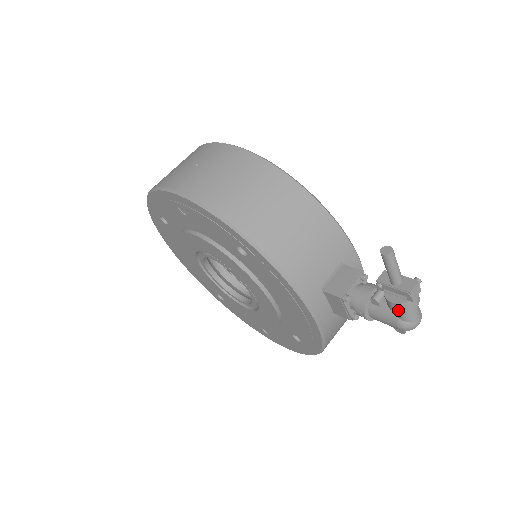
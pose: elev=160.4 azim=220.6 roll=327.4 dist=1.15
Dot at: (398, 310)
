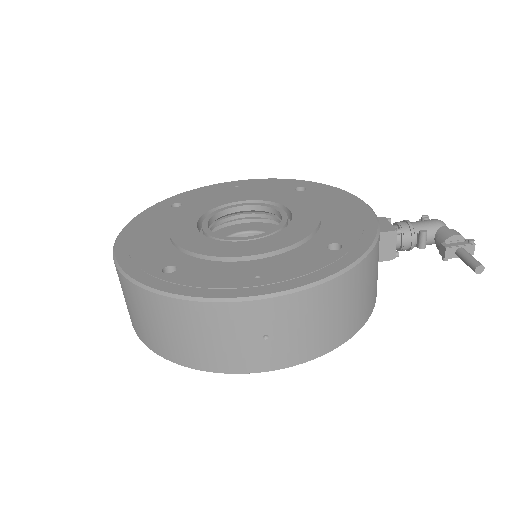
Dot at: occluded
